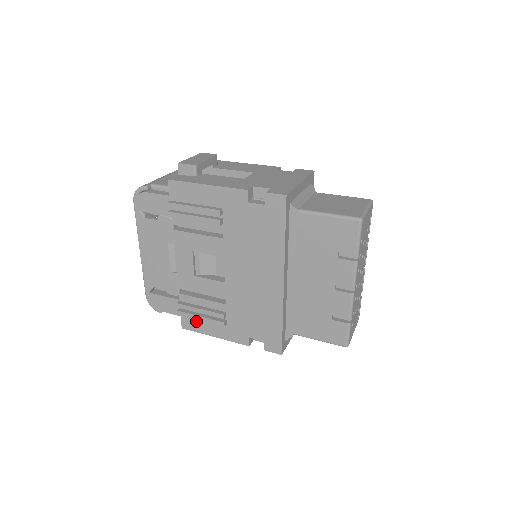
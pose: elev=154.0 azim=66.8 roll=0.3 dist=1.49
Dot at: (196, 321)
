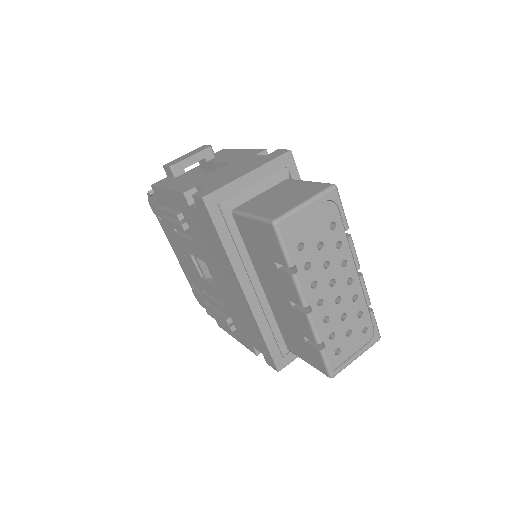
Dot at: occluded
